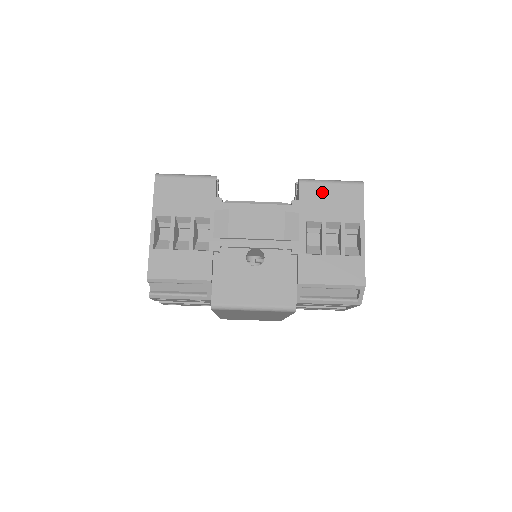
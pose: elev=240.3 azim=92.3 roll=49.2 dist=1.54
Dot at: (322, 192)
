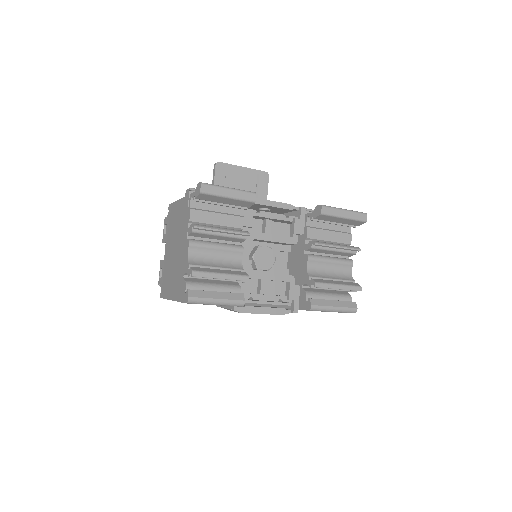
Dot at: occluded
